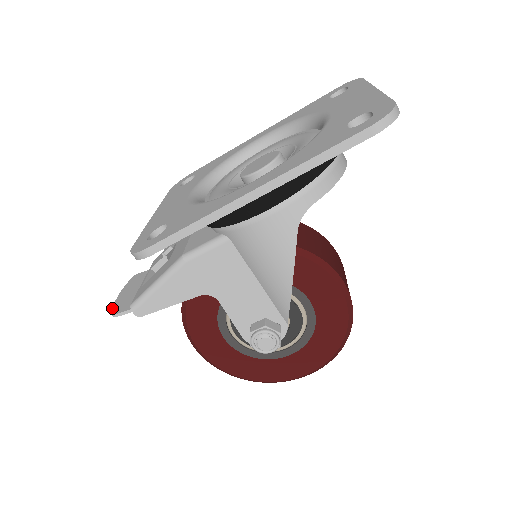
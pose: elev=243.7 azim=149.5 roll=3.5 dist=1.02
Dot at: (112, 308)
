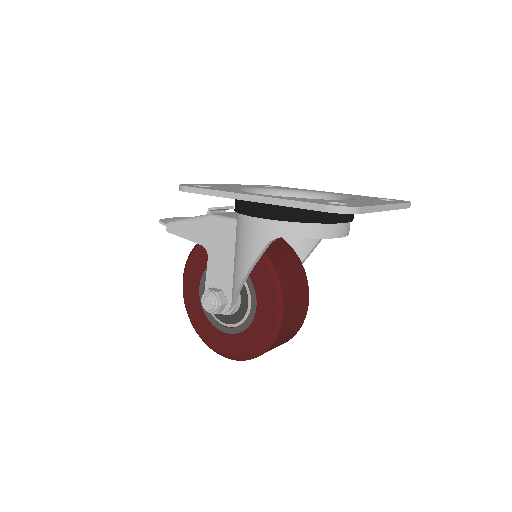
Dot at: occluded
